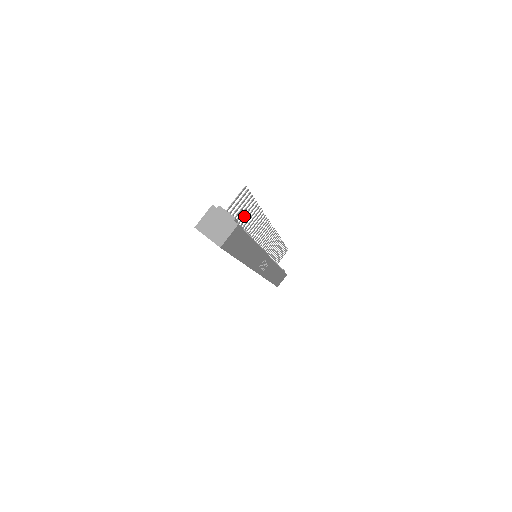
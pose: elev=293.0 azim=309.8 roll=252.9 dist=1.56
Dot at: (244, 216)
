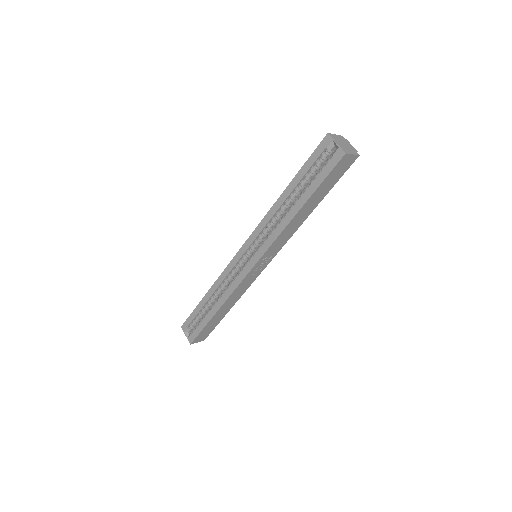
Dot at: occluded
